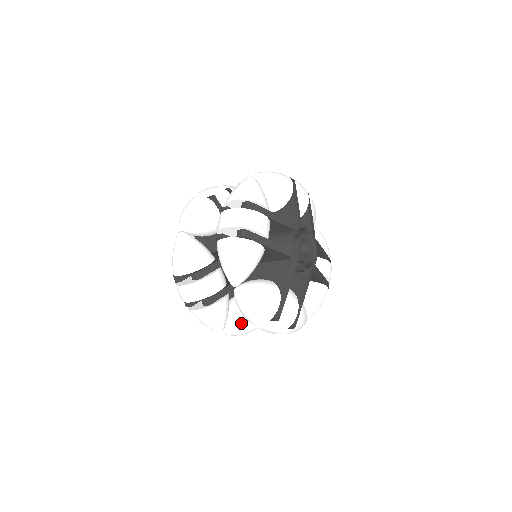
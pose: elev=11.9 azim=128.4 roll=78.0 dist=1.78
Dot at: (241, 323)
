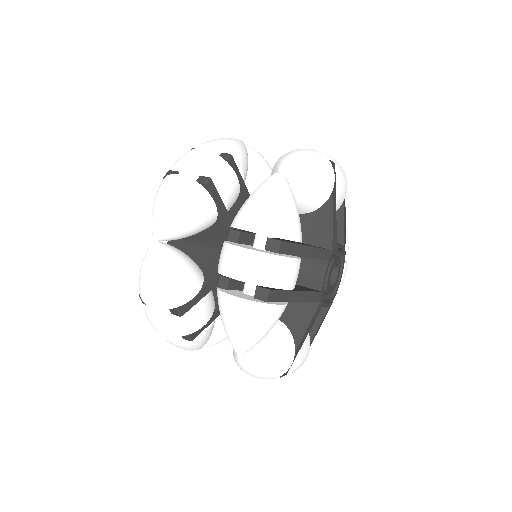
Dot at: (224, 335)
